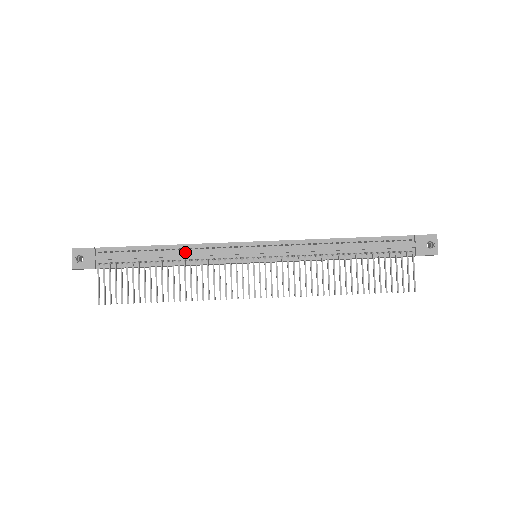
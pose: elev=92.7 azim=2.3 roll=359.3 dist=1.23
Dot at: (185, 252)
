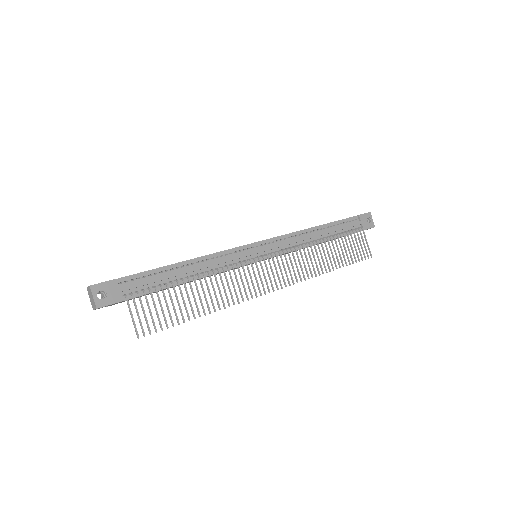
Dot at: (205, 264)
